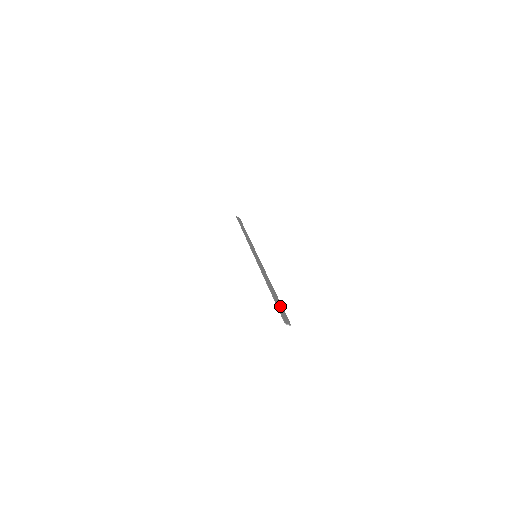
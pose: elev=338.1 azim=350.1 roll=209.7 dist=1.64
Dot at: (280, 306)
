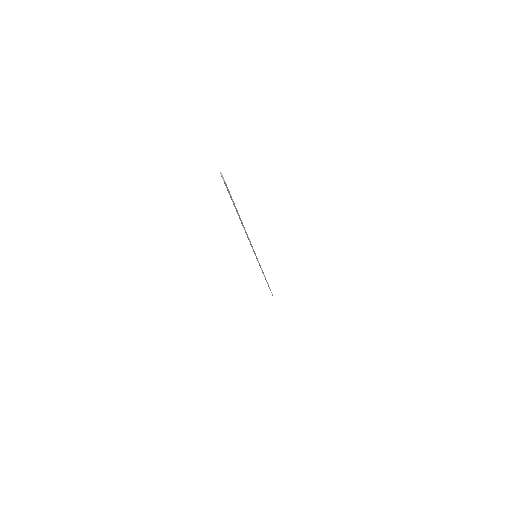
Dot at: occluded
